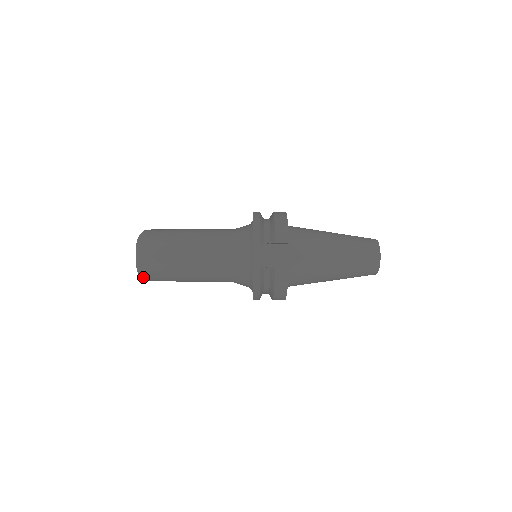
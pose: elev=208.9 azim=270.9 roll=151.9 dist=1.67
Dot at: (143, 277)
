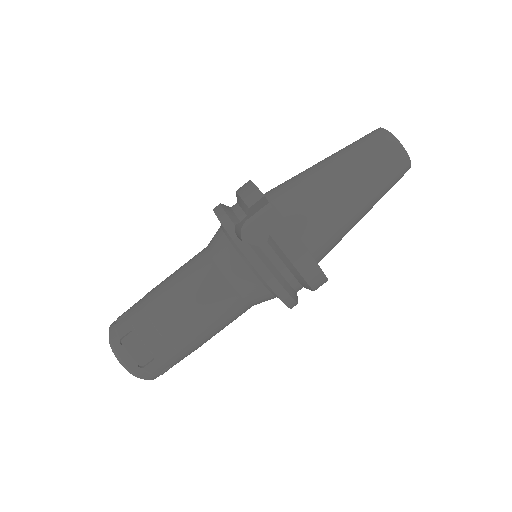
Dot at: (140, 375)
